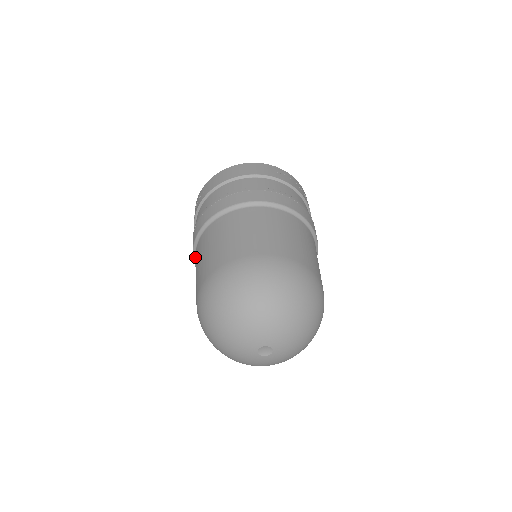
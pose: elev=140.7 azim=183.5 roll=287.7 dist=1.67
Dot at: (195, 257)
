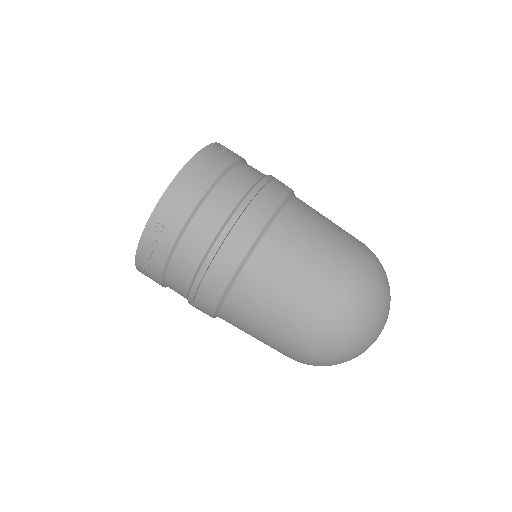
Dot at: (220, 308)
